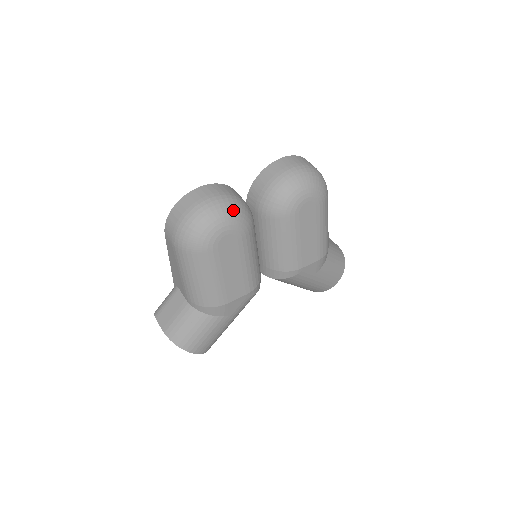
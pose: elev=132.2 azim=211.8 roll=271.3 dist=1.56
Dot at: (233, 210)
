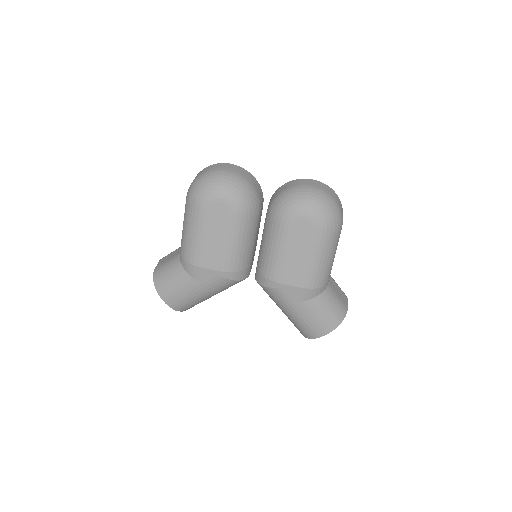
Dot at: (237, 187)
